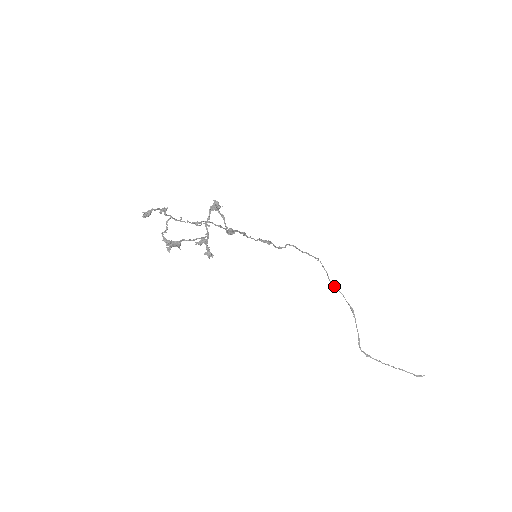
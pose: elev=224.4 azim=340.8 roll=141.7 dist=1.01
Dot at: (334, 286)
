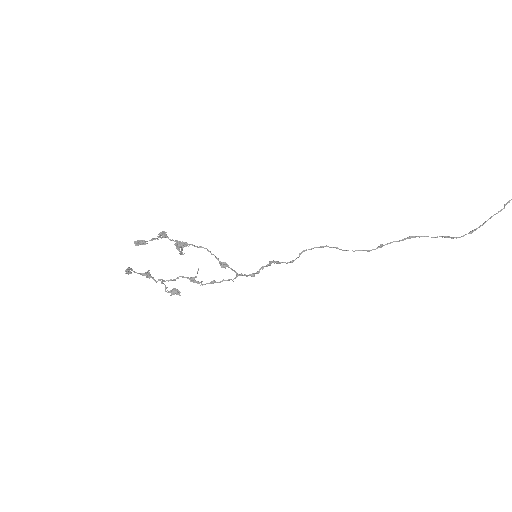
Dot at: occluded
